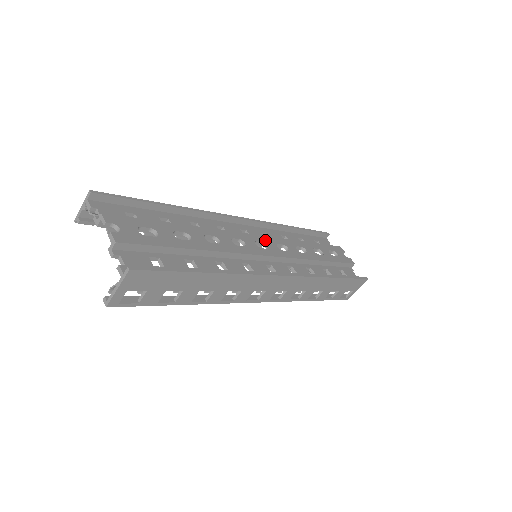
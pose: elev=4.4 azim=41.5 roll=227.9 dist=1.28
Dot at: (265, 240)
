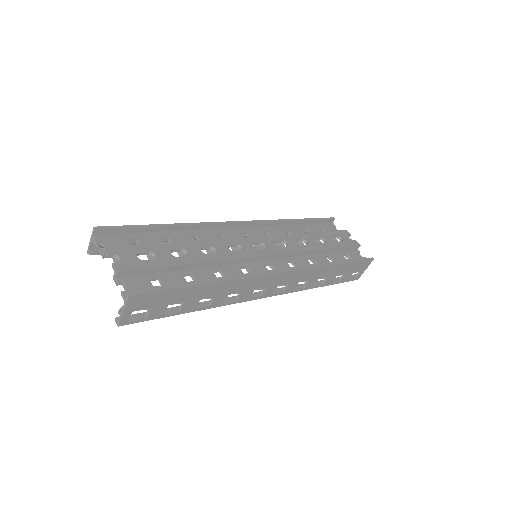
Dot at: (263, 240)
